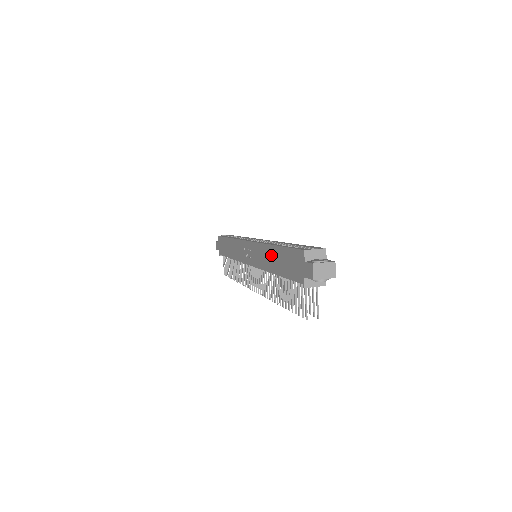
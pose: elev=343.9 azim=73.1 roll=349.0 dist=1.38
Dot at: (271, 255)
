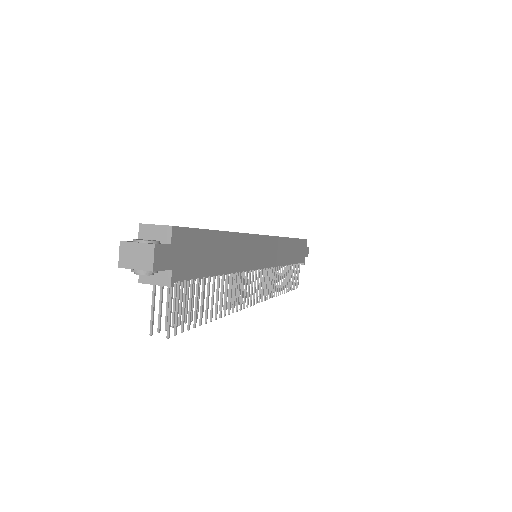
Dot at: occluded
